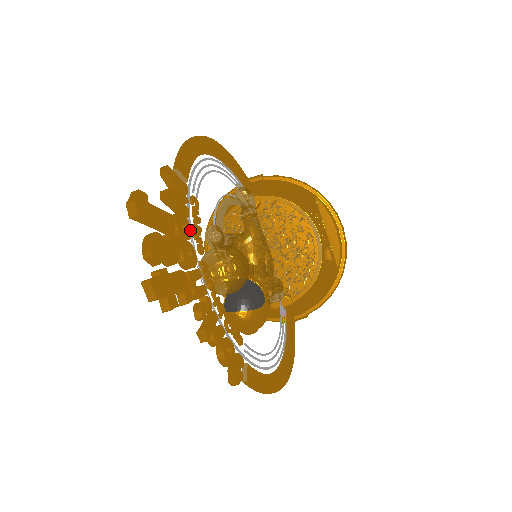
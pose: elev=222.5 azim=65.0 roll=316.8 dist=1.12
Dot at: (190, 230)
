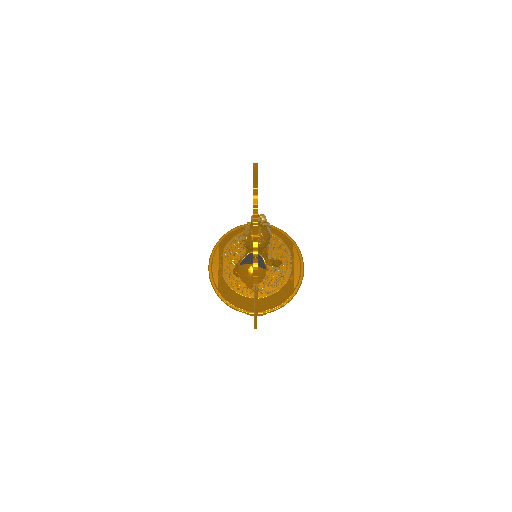
Dot at: occluded
